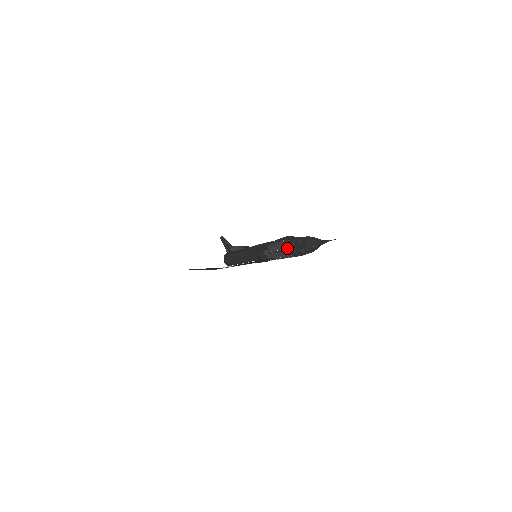
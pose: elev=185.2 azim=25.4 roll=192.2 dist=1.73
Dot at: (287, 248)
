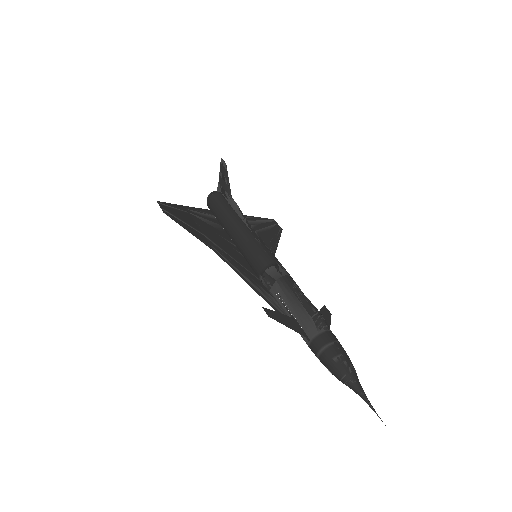
Dot at: (311, 340)
